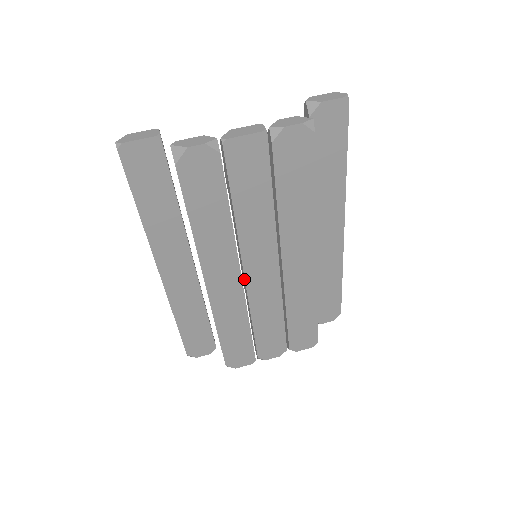
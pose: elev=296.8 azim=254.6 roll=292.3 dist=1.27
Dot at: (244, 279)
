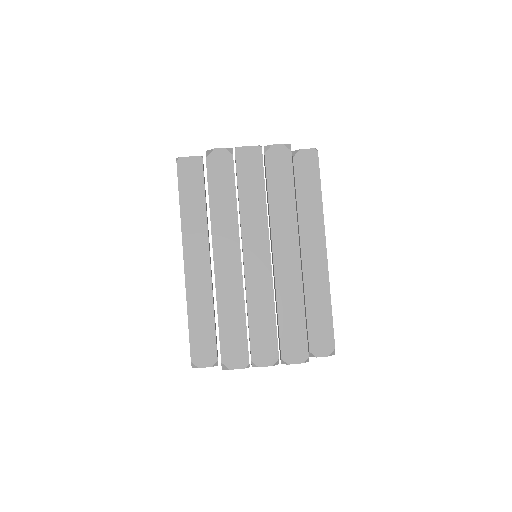
Dot at: (243, 262)
